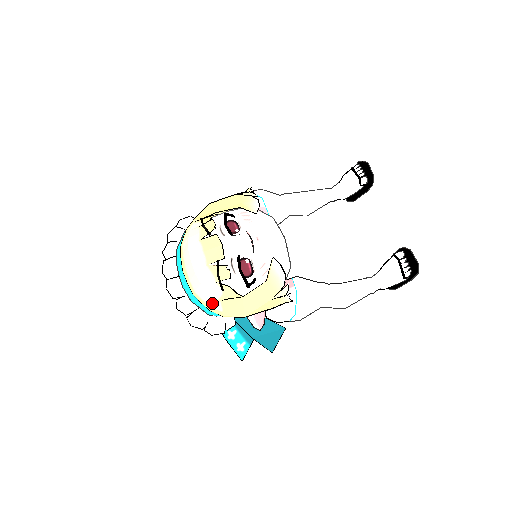
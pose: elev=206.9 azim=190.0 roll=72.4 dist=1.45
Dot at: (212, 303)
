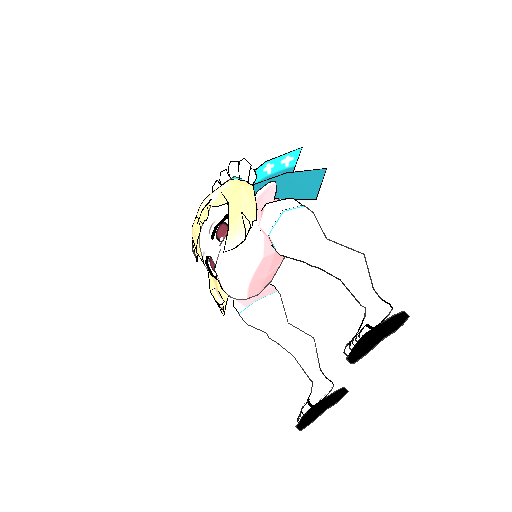
Dot at: occluded
